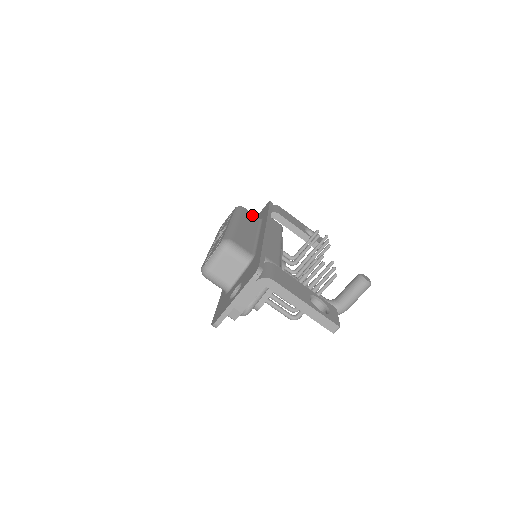
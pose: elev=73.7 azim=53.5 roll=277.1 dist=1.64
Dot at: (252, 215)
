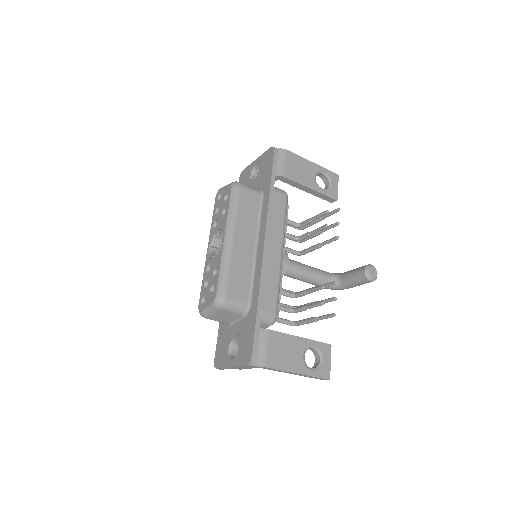
Dot at: (251, 197)
